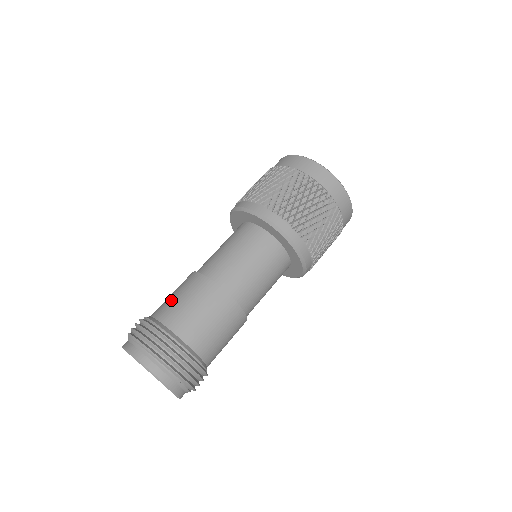
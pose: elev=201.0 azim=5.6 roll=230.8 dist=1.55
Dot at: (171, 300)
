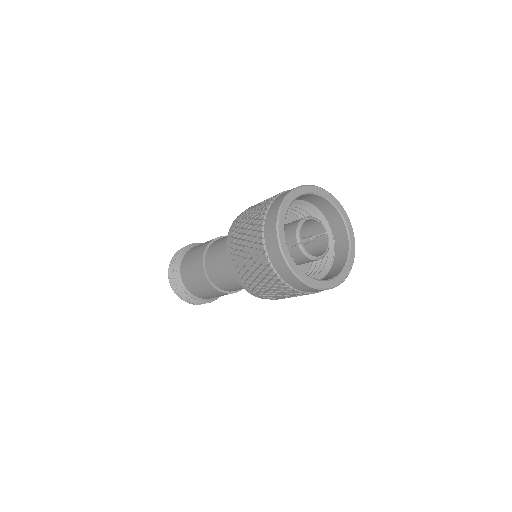
Dot at: (191, 254)
